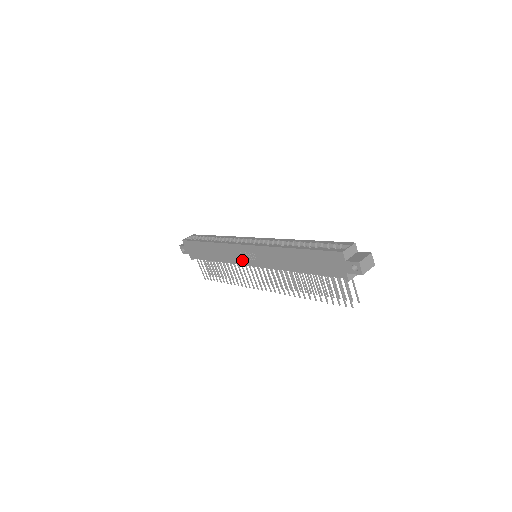
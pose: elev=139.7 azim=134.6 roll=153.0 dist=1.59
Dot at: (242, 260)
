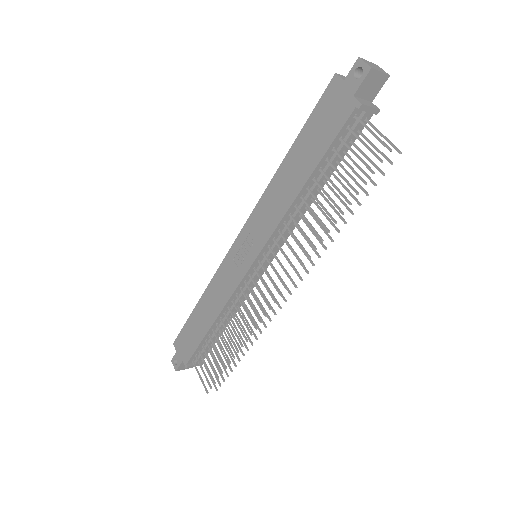
Dot at: (238, 272)
